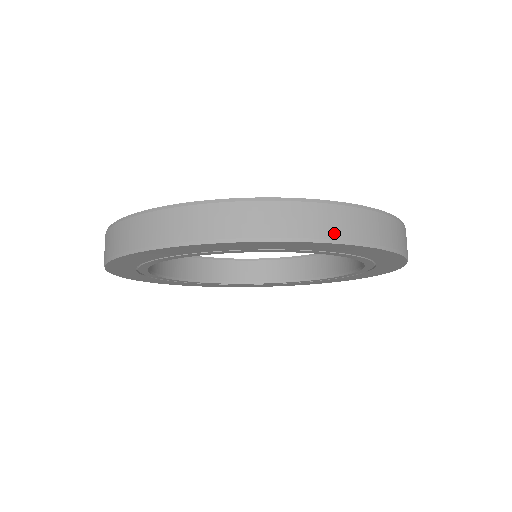
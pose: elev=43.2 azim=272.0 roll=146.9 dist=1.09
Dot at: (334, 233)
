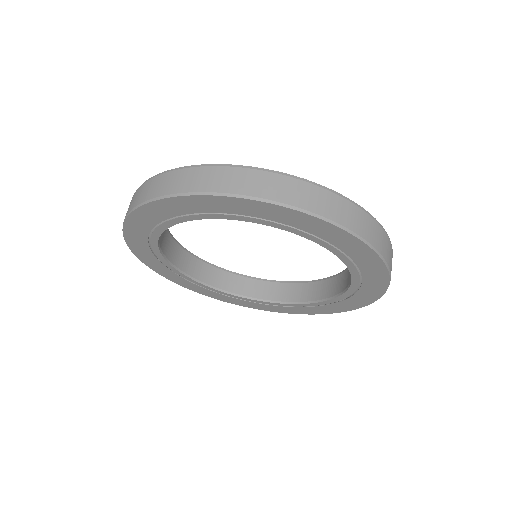
Dot at: (385, 254)
